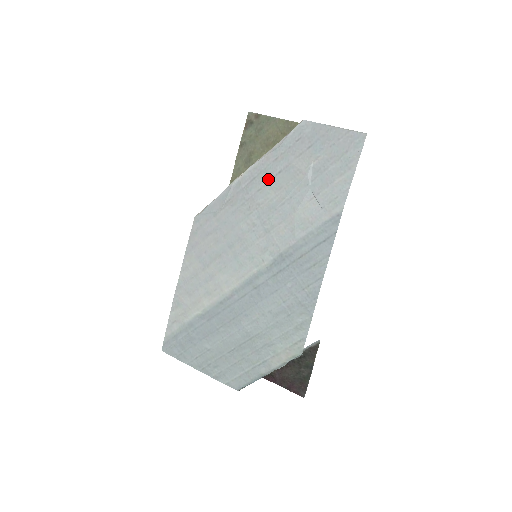
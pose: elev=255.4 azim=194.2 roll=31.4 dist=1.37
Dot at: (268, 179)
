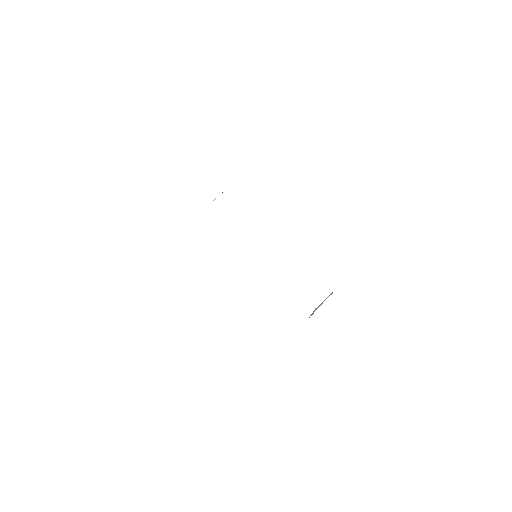
Dot at: occluded
